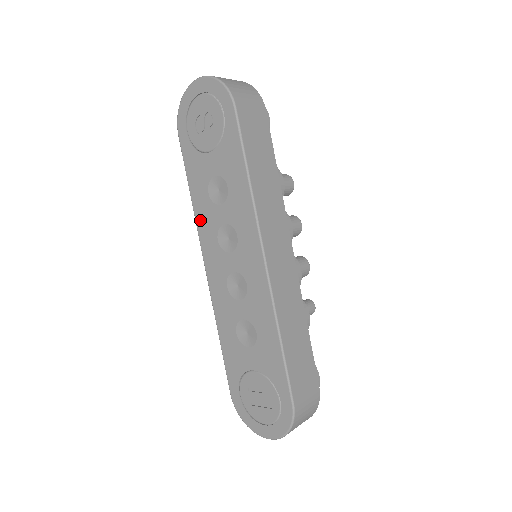
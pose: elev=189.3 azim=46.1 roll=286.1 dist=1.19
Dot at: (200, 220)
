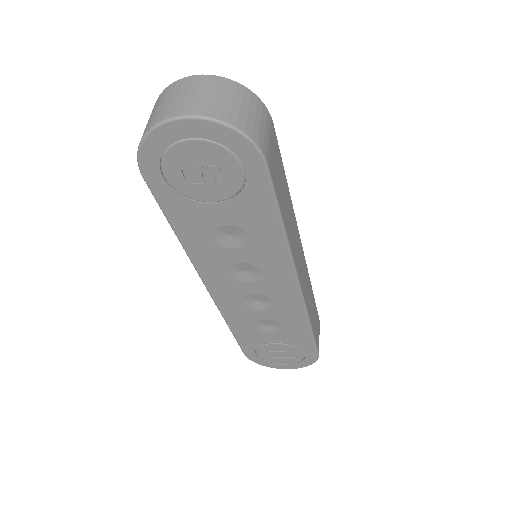
Dot at: (198, 258)
